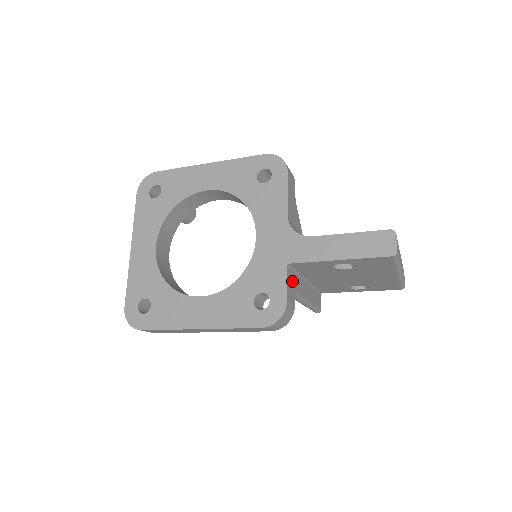
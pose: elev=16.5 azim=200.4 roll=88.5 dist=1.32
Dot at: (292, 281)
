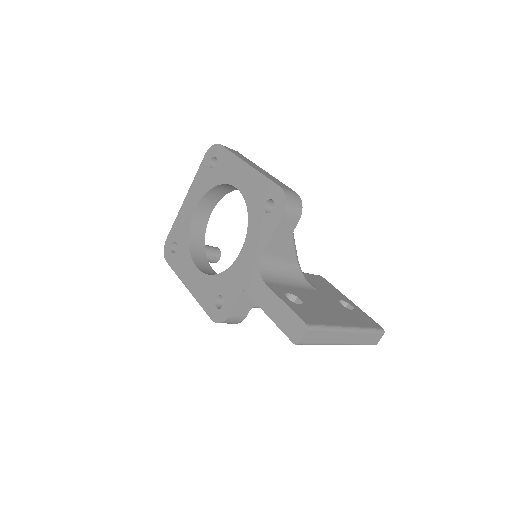
Dot at: (249, 300)
